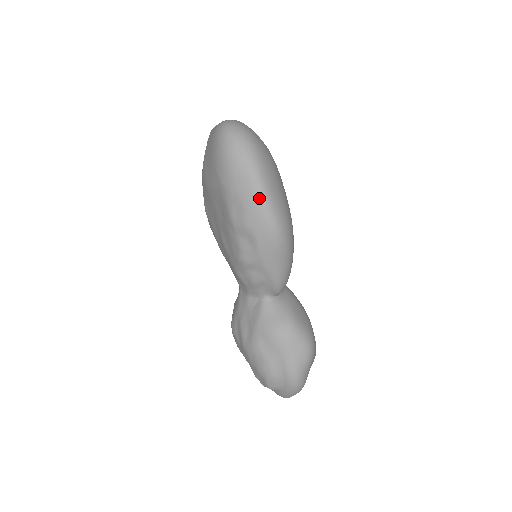
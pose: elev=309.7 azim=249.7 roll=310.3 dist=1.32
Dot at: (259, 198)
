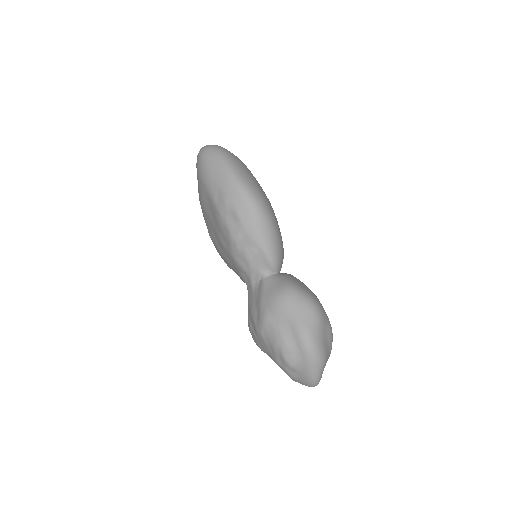
Dot at: (230, 178)
